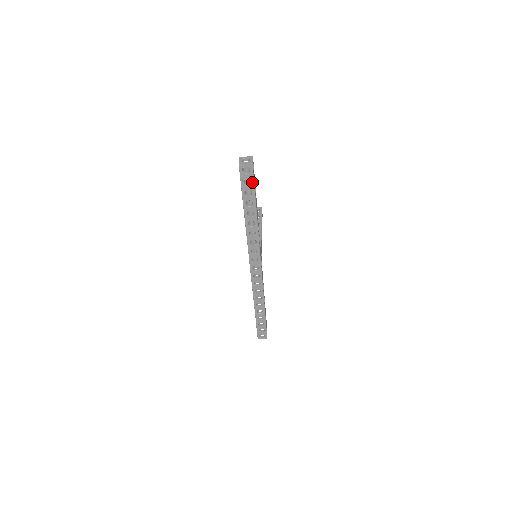
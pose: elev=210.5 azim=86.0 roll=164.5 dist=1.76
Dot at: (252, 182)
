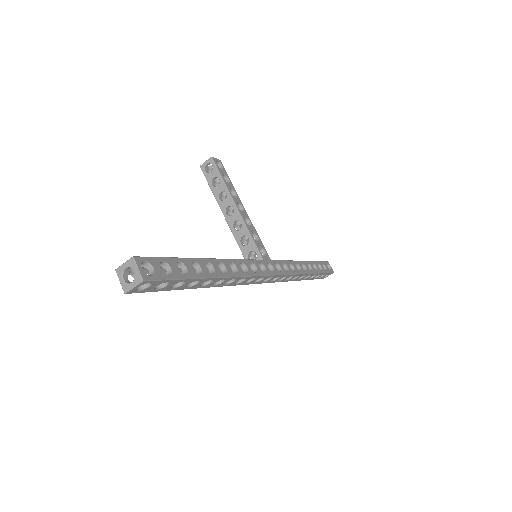
Dot at: (169, 281)
